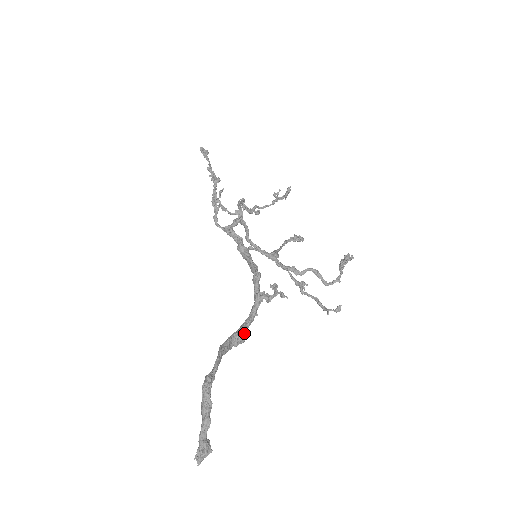
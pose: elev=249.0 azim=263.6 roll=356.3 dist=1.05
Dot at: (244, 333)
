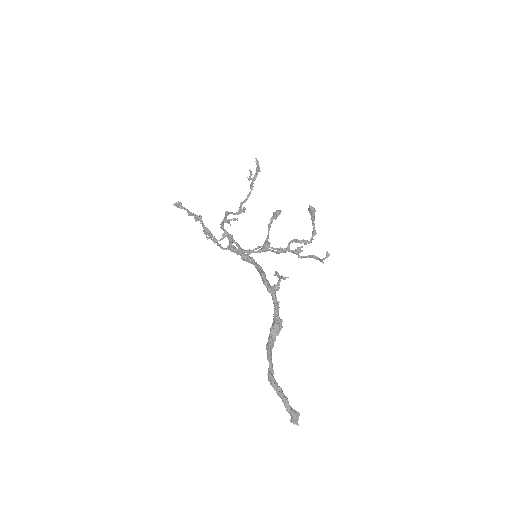
Dot at: (277, 323)
